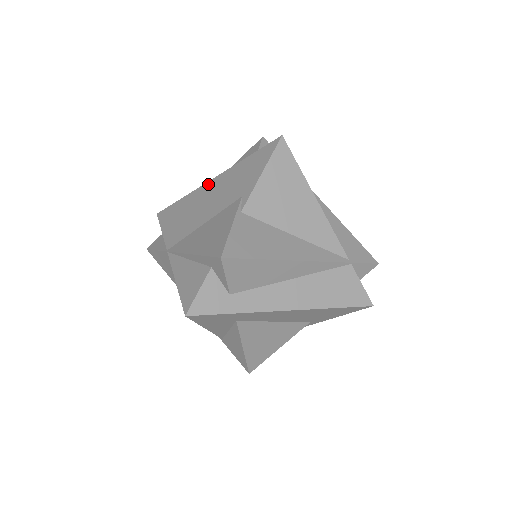
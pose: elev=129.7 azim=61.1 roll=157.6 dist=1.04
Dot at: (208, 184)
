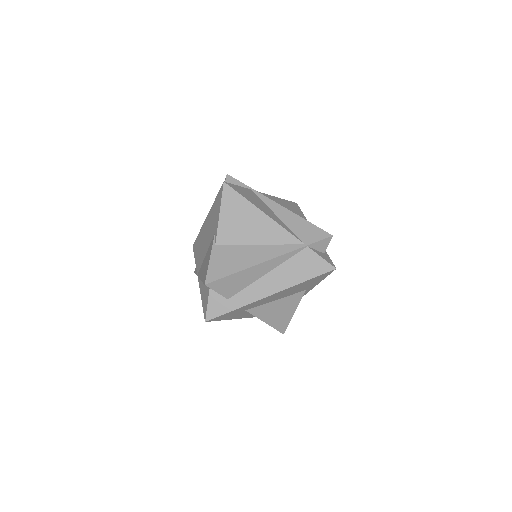
Dot at: (205, 222)
